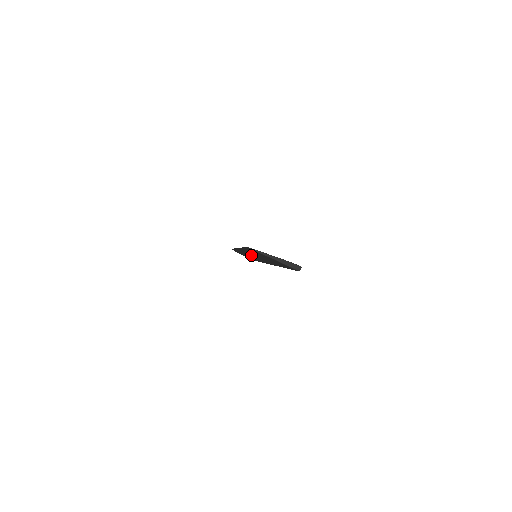
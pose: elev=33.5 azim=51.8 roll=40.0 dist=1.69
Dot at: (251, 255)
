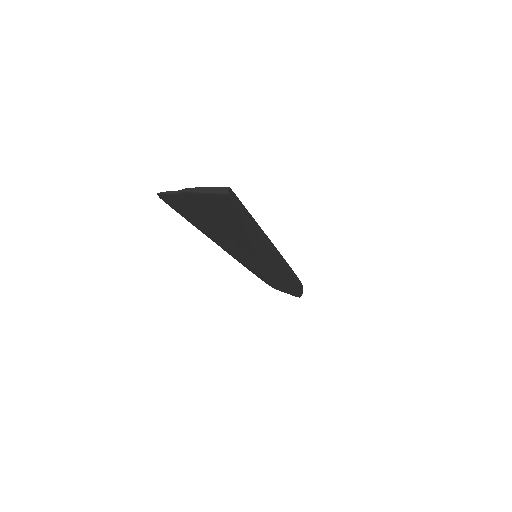
Dot at: (250, 257)
